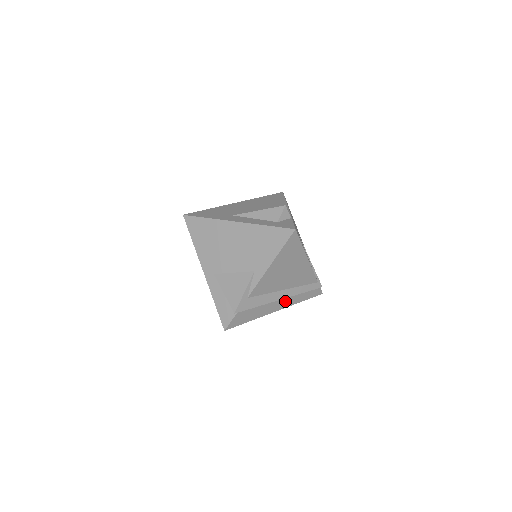
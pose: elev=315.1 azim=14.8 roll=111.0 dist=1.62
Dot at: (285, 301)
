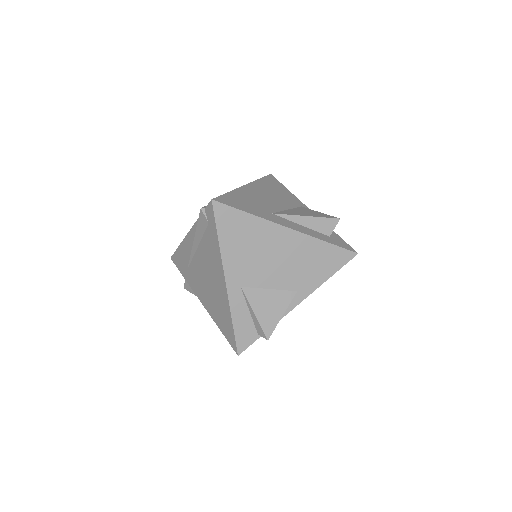
Dot at: occluded
